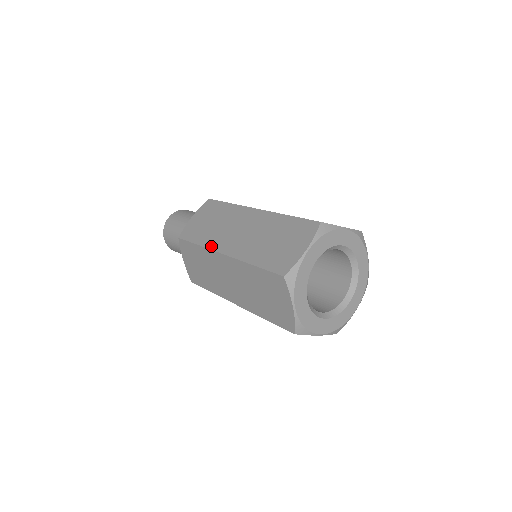
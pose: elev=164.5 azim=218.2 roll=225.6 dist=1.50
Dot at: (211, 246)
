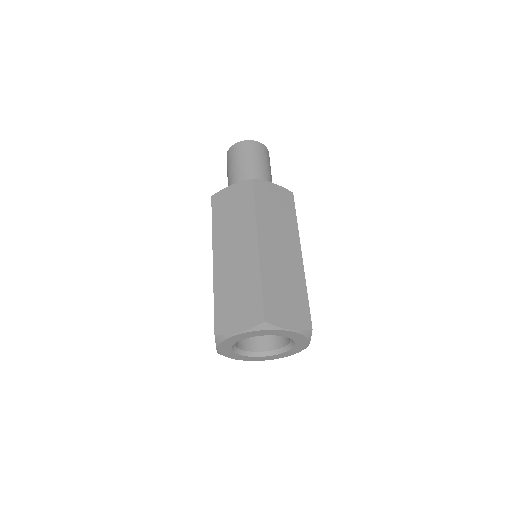
Dot at: occluded
